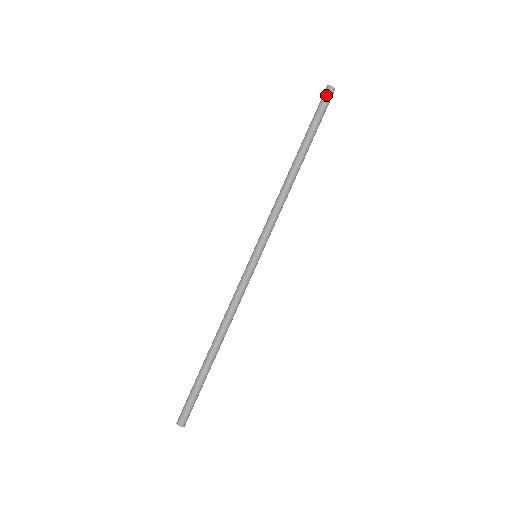
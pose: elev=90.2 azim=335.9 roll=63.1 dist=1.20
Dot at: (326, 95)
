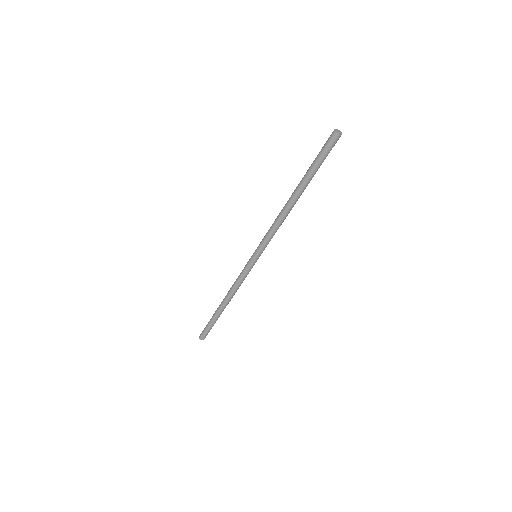
Dot at: (335, 143)
